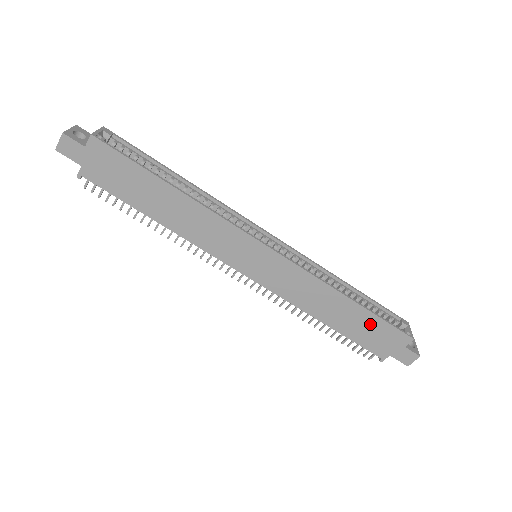
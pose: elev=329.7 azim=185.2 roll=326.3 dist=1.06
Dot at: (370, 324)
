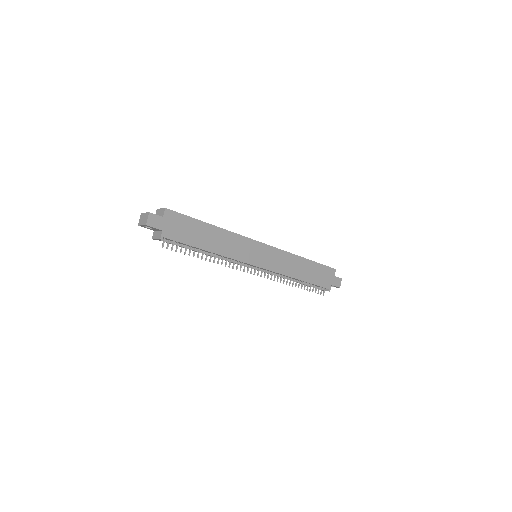
Dot at: (318, 270)
